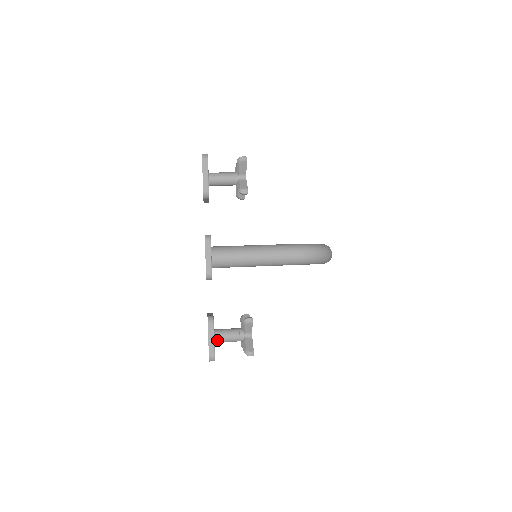
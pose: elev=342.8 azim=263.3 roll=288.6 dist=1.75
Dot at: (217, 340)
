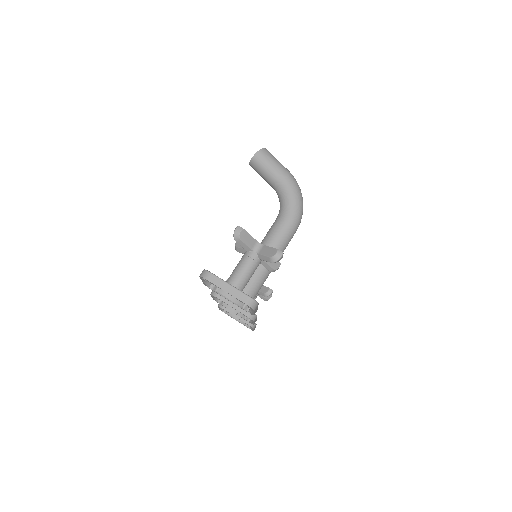
Dot at: occluded
